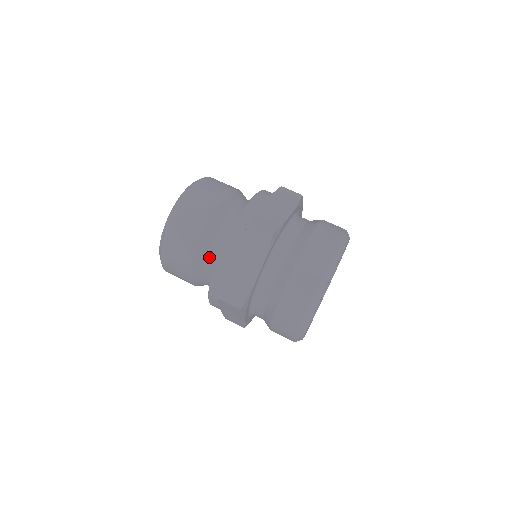
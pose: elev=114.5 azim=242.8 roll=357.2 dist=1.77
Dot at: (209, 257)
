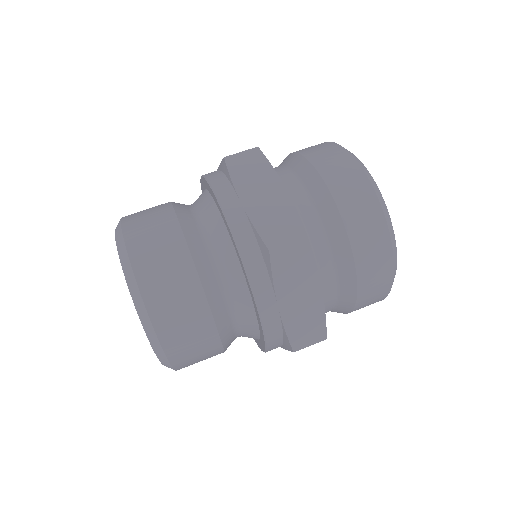
Dot at: (235, 320)
